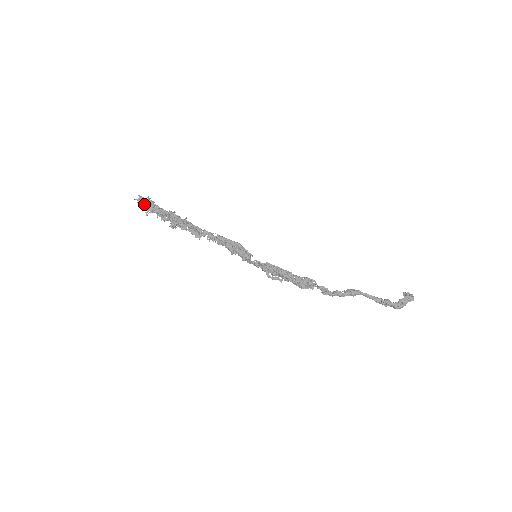
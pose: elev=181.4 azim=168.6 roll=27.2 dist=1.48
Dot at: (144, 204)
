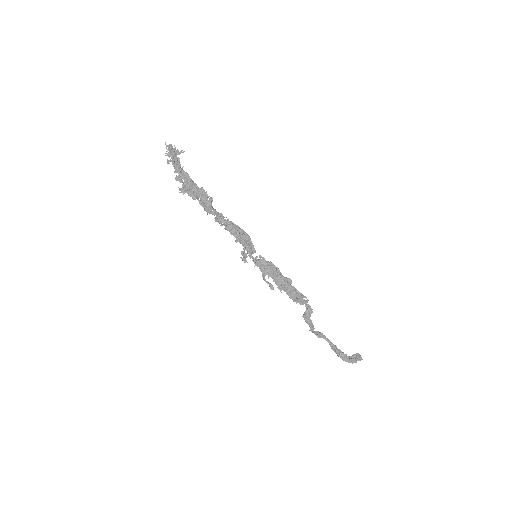
Dot at: (172, 153)
